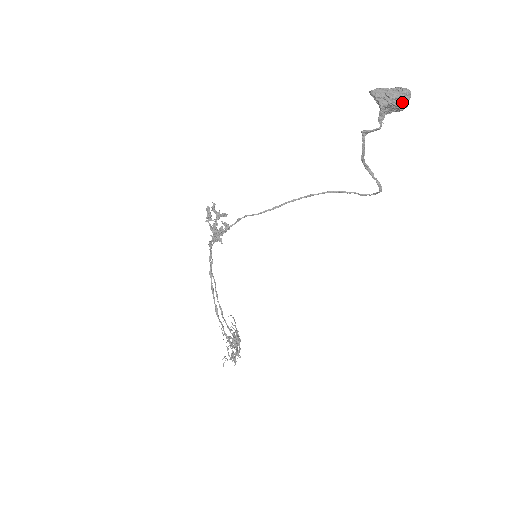
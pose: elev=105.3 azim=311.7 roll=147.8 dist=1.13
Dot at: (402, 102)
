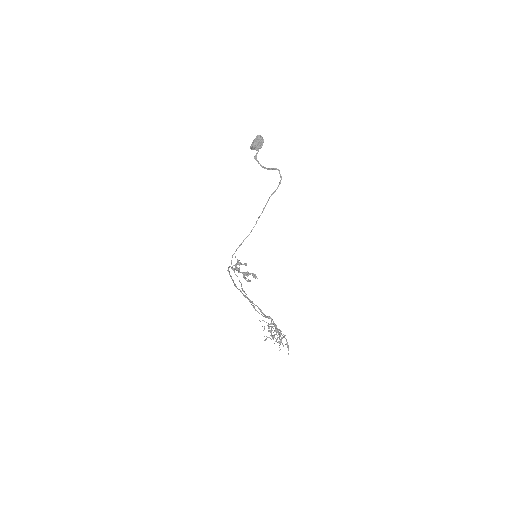
Dot at: (257, 138)
